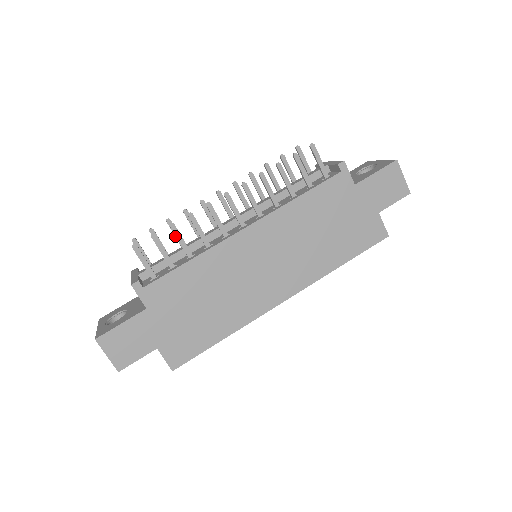
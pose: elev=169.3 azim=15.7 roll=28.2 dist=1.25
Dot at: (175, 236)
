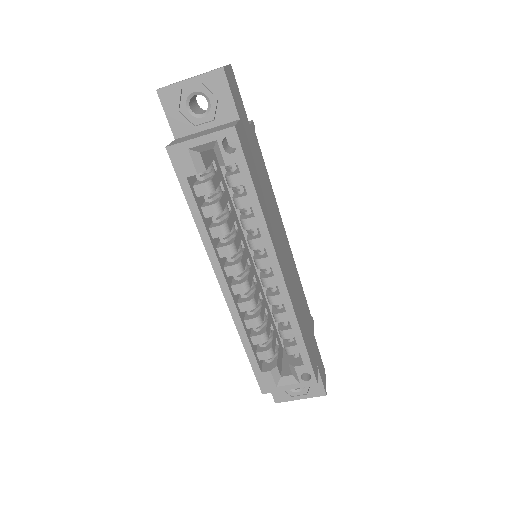
Dot at: occluded
